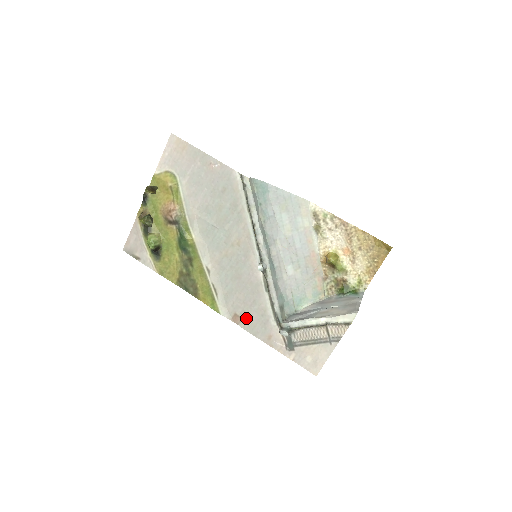
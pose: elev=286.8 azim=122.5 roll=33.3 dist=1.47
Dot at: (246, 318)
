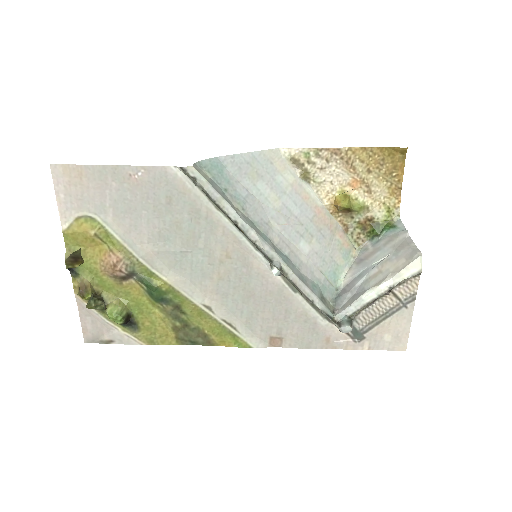
Dot at: (287, 335)
